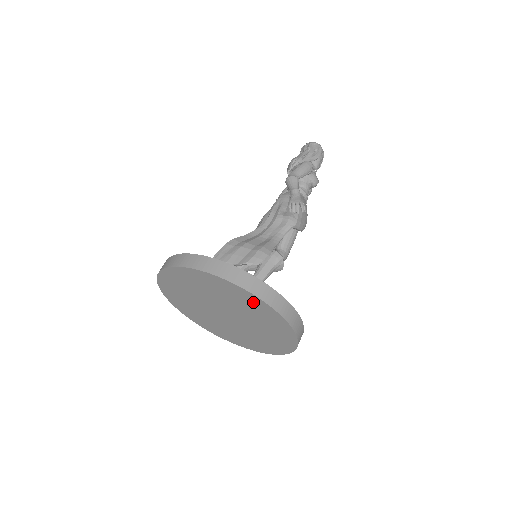
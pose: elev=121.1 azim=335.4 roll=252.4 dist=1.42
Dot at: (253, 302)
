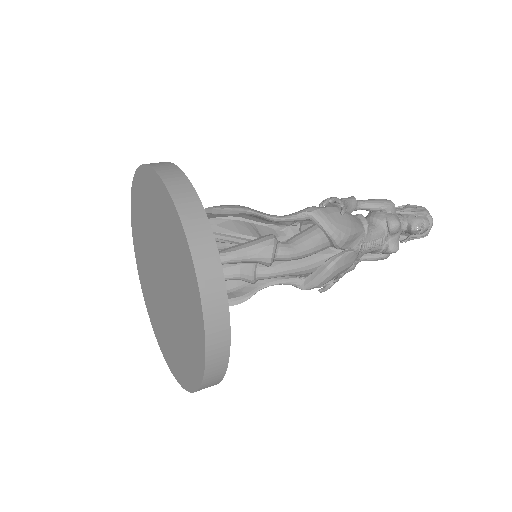
Dot at: (158, 195)
